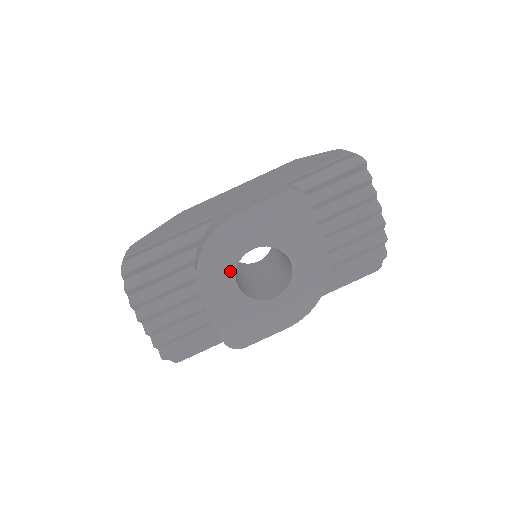
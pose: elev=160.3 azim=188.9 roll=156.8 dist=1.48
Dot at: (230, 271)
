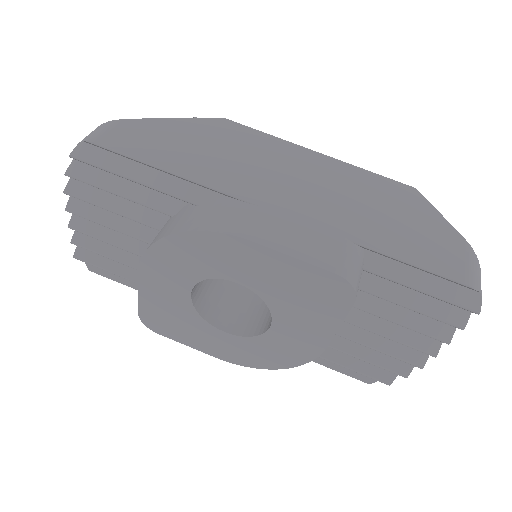
Dot at: (193, 276)
